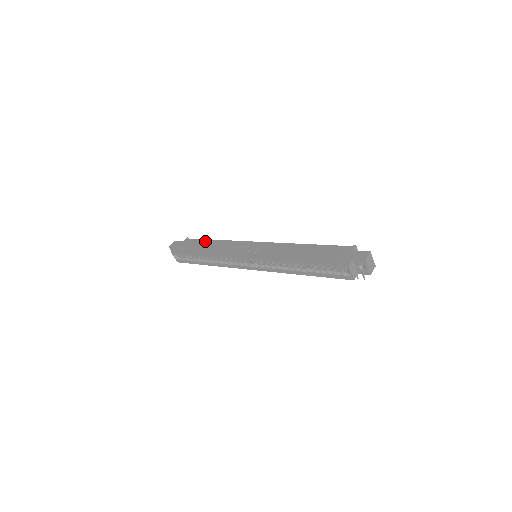
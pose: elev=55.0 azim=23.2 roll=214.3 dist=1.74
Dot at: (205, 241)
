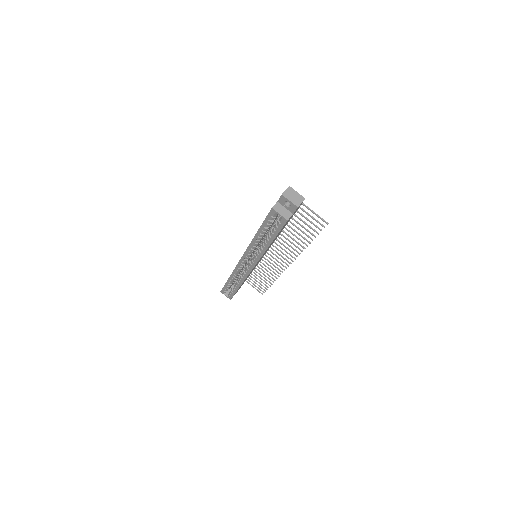
Dot at: occluded
